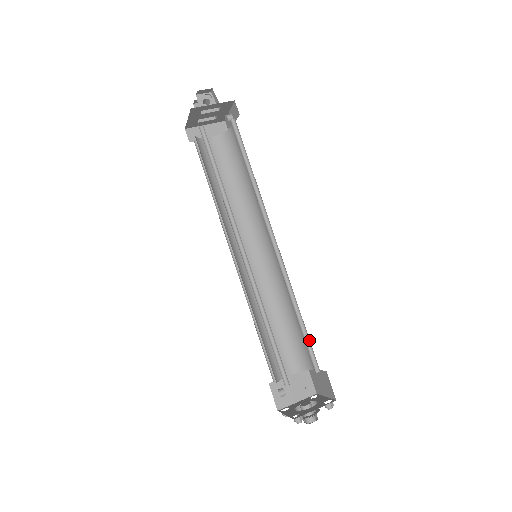
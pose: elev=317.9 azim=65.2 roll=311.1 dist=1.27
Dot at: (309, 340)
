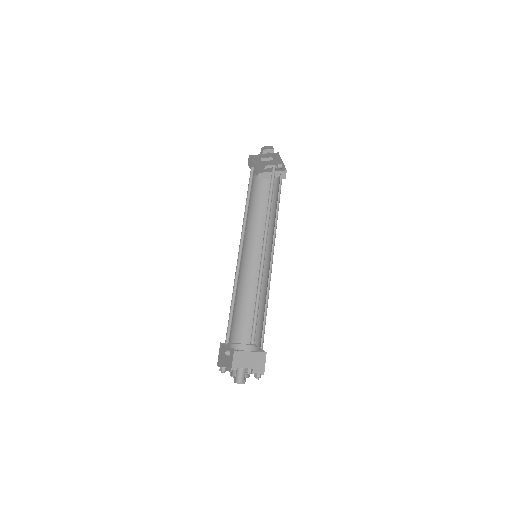
Dot at: occluded
